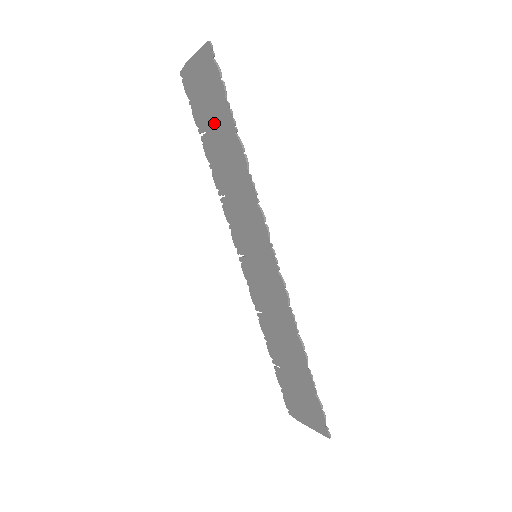
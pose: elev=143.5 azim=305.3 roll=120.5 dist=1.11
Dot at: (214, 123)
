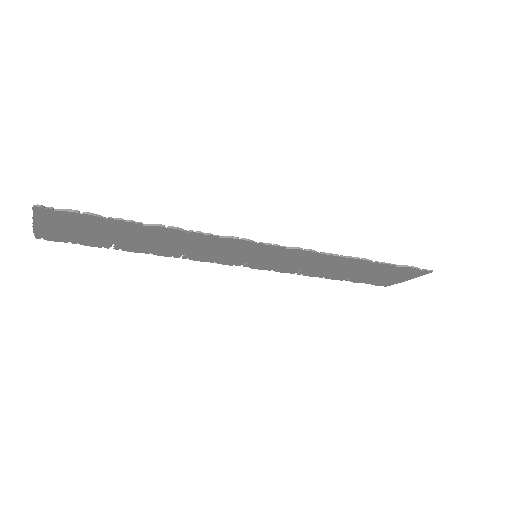
Dot at: (114, 235)
